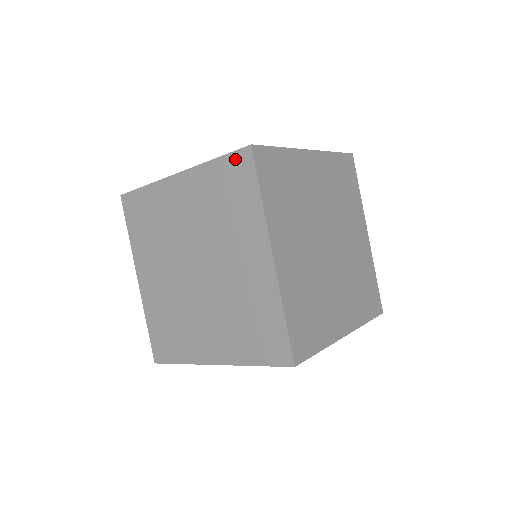
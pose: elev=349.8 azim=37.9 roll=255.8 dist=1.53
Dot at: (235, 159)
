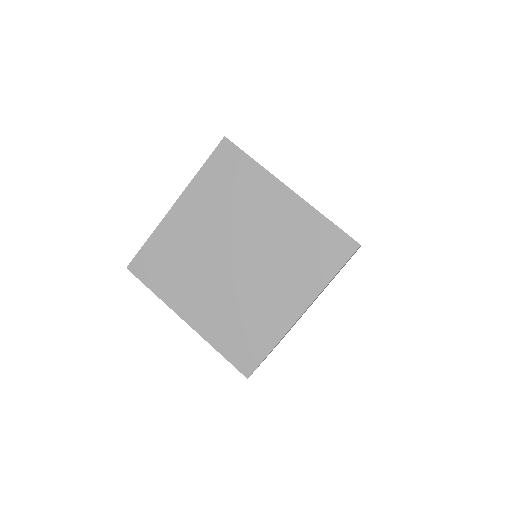
Dot at: (342, 238)
